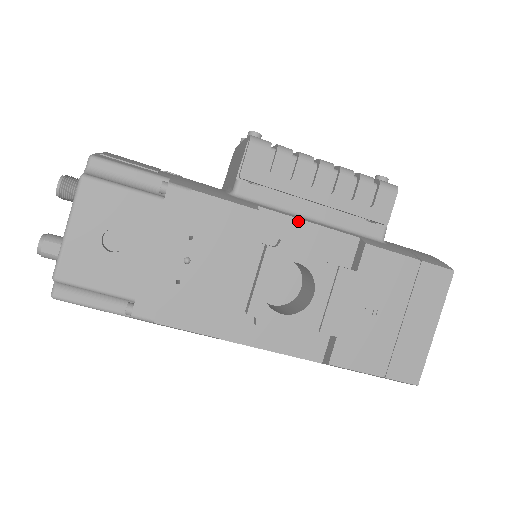
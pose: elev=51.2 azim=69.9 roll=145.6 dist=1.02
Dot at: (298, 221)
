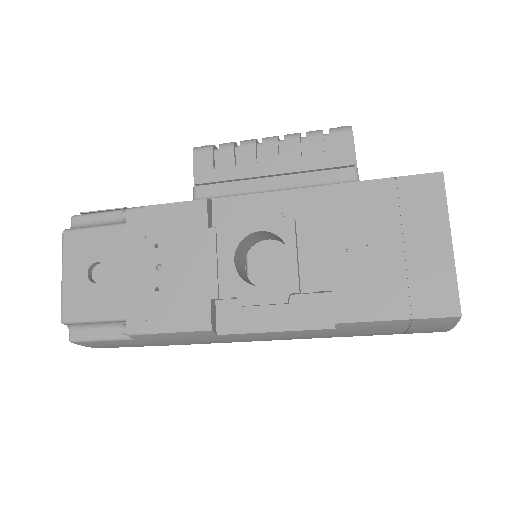
Dot at: (254, 196)
